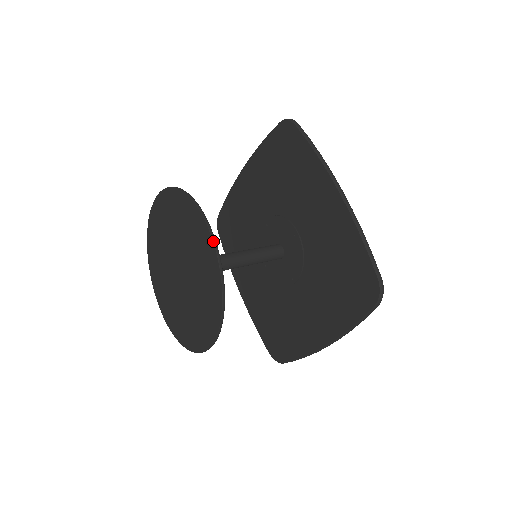
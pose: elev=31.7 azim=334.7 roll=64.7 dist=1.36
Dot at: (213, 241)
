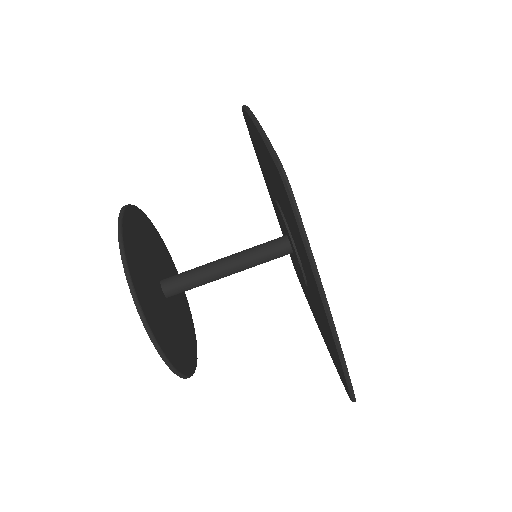
Dot at: (118, 221)
